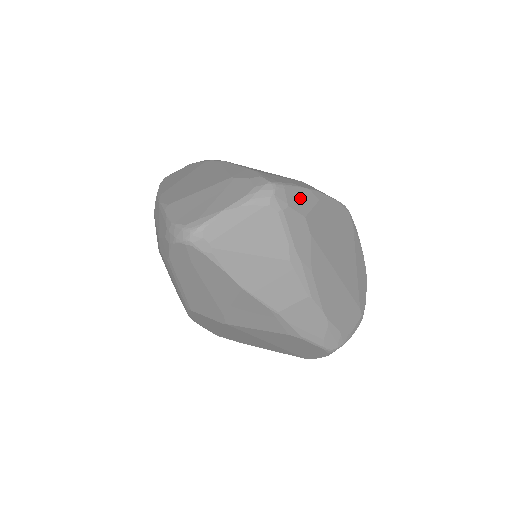
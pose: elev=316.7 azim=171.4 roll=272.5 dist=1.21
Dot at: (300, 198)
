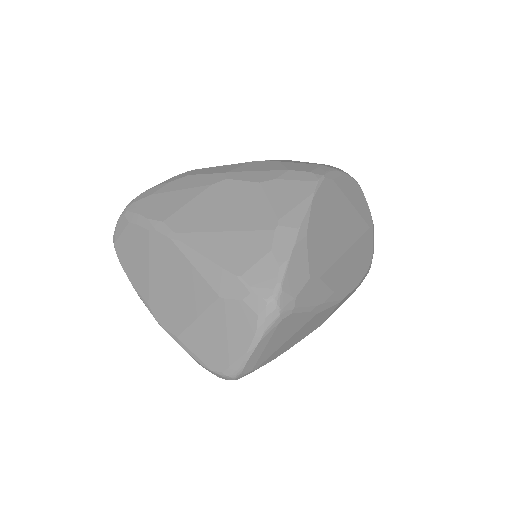
Dot at: (296, 270)
